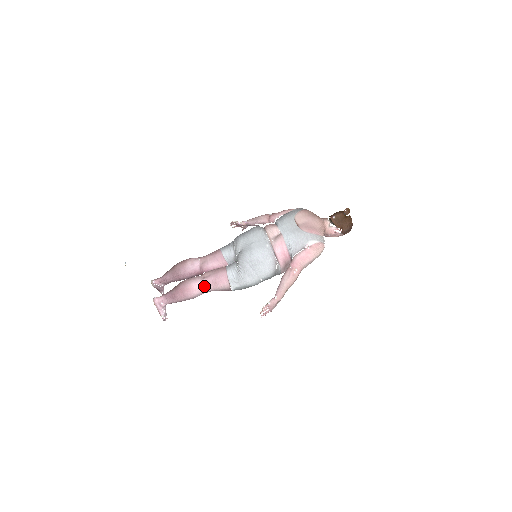
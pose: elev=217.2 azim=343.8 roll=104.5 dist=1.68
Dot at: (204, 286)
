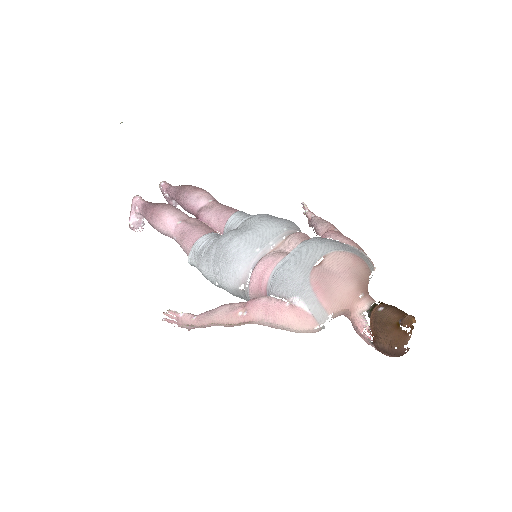
Dot at: (173, 228)
